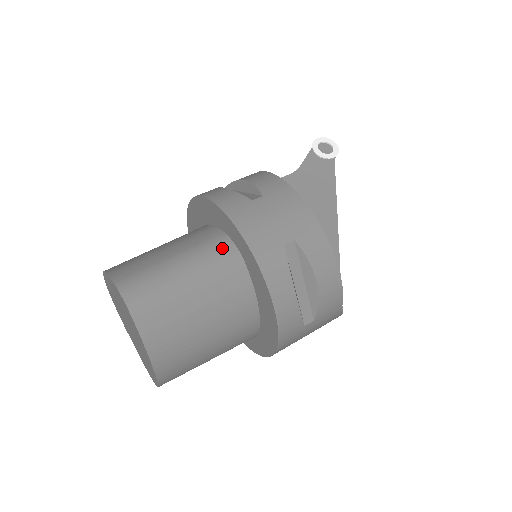
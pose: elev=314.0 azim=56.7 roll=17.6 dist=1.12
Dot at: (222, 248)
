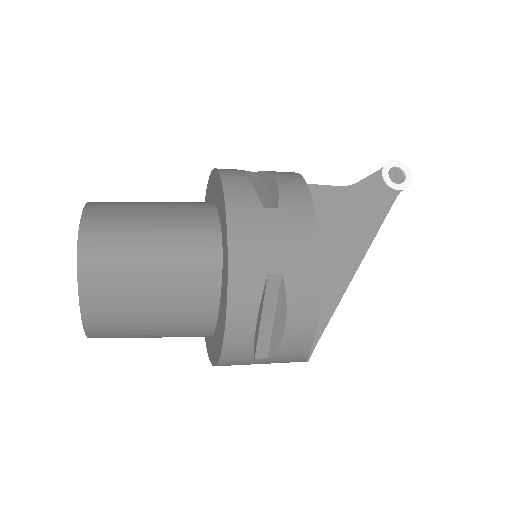
Dot at: (207, 242)
